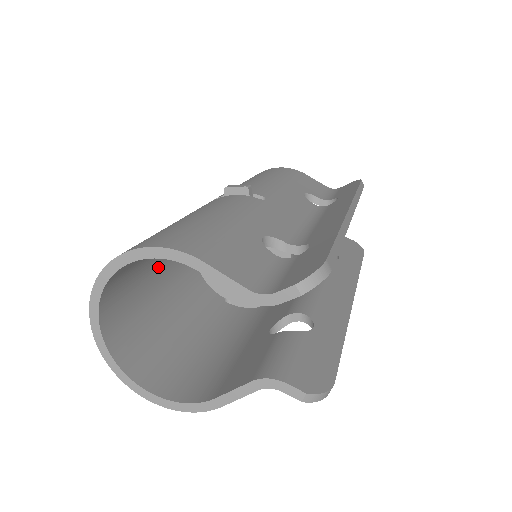
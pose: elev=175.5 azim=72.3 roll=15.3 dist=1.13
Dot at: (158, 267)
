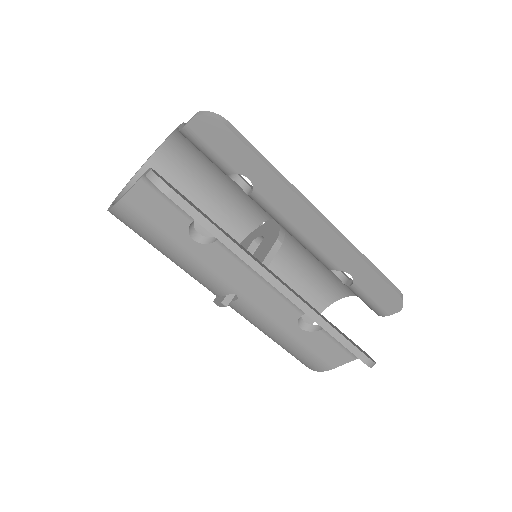
Dot at: occluded
